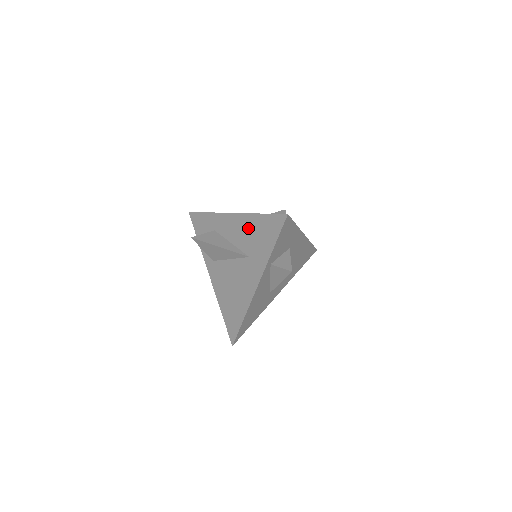
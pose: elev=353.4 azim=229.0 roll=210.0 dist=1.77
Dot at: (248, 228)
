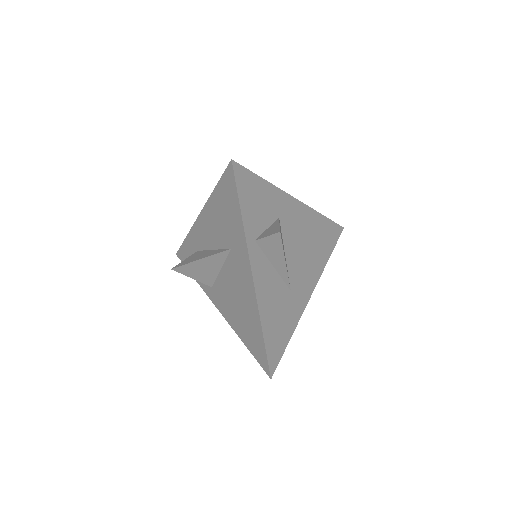
Dot at: (215, 216)
